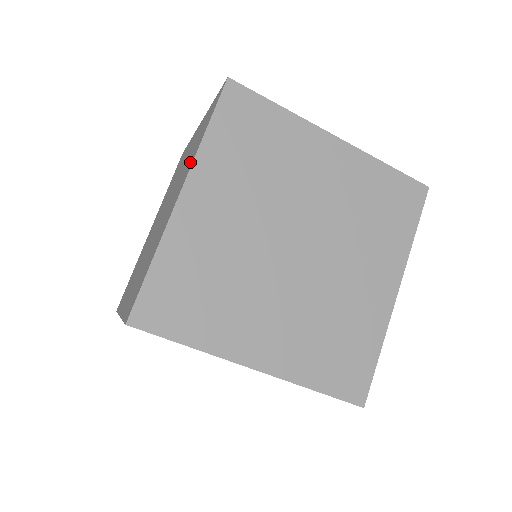
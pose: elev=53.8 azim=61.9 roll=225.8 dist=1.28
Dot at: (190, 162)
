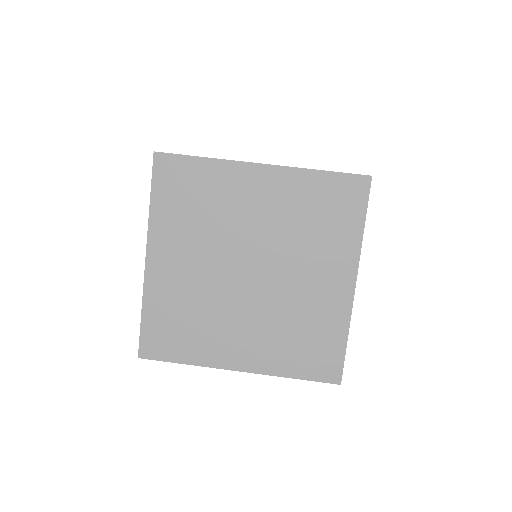
Dot at: occluded
